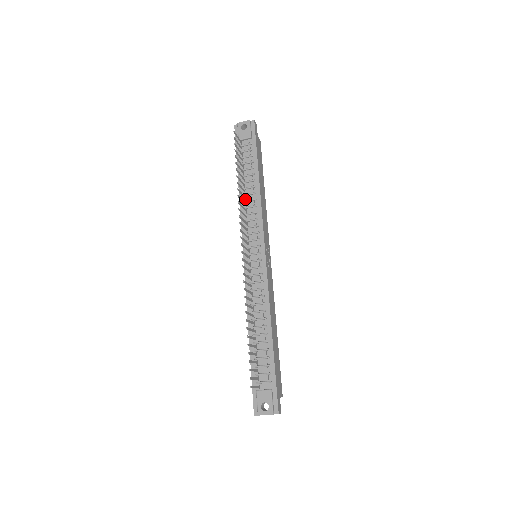
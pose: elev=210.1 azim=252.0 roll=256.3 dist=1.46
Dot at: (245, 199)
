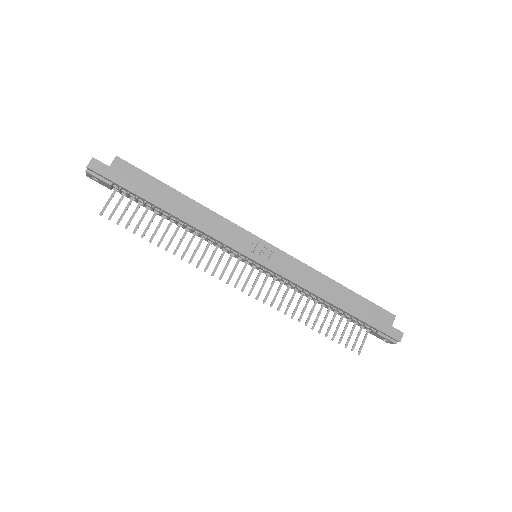
Dot at: (188, 231)
